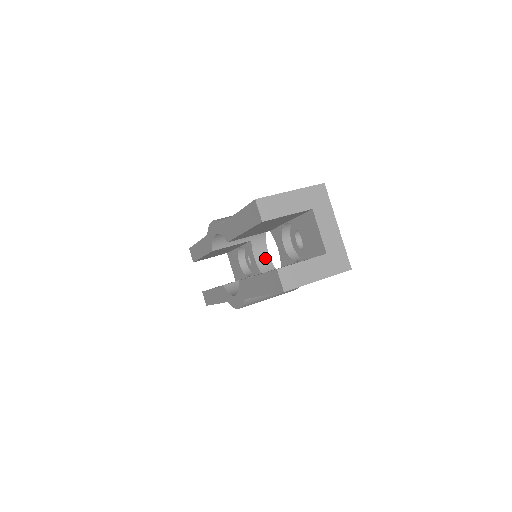
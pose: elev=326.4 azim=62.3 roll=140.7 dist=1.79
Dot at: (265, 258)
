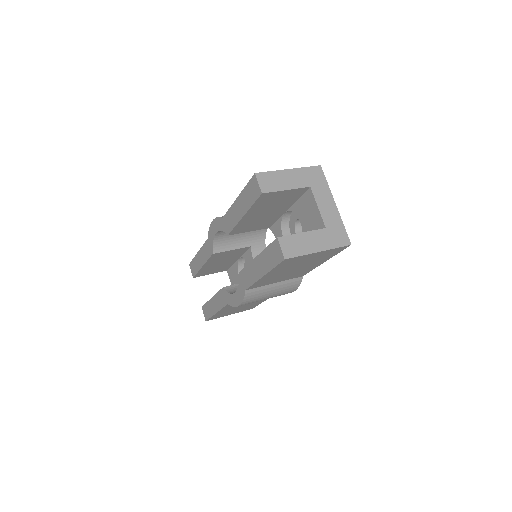
Dot at: occluded
